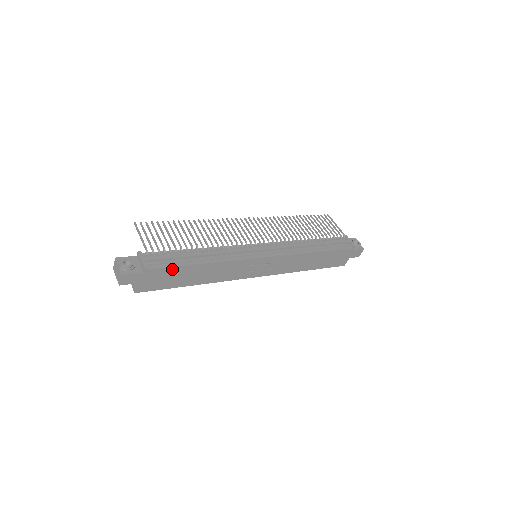
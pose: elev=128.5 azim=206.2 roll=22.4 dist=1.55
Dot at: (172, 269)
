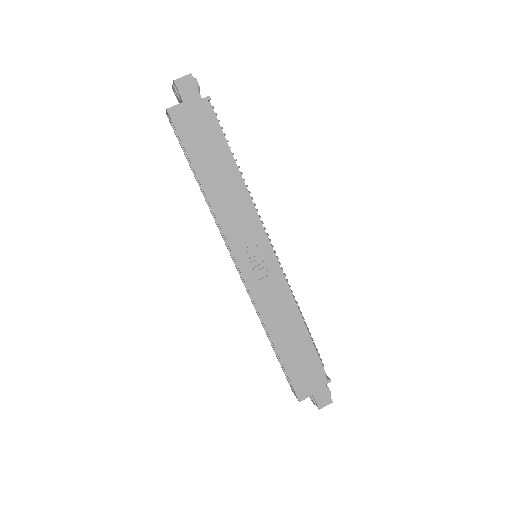
Dot at: (217, 134)
